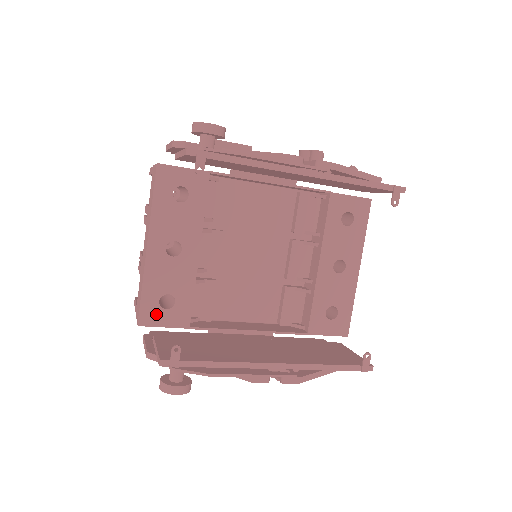
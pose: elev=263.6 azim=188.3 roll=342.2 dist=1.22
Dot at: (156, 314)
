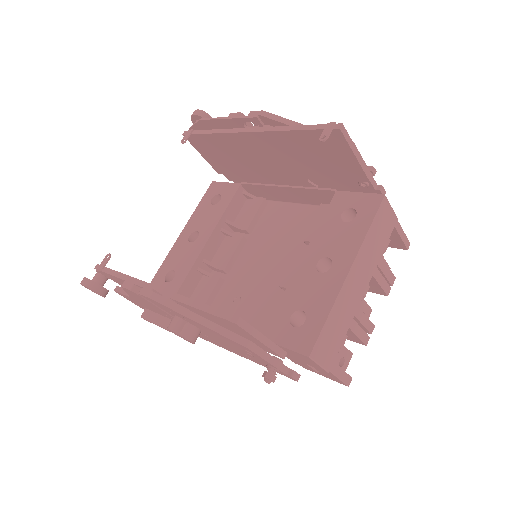
Dot at: (159, 285)
